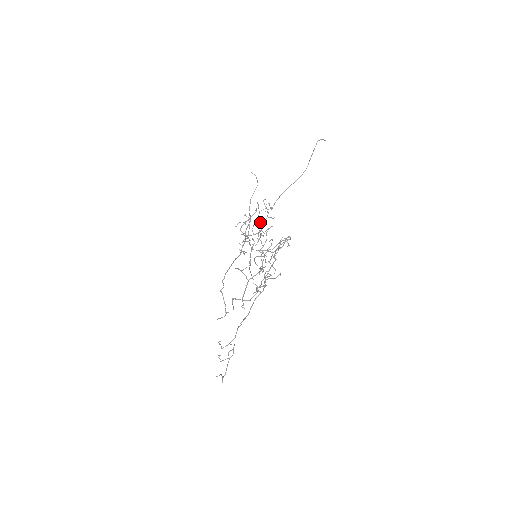
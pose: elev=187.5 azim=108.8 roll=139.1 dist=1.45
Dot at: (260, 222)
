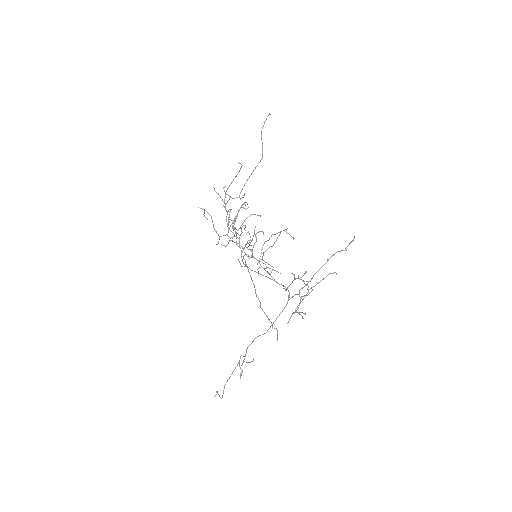
Dot at: occluded
